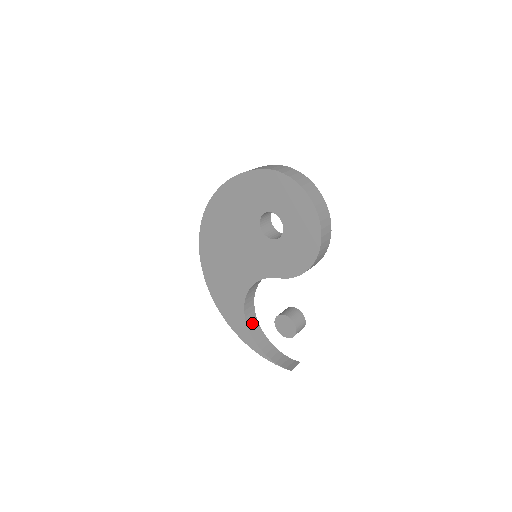
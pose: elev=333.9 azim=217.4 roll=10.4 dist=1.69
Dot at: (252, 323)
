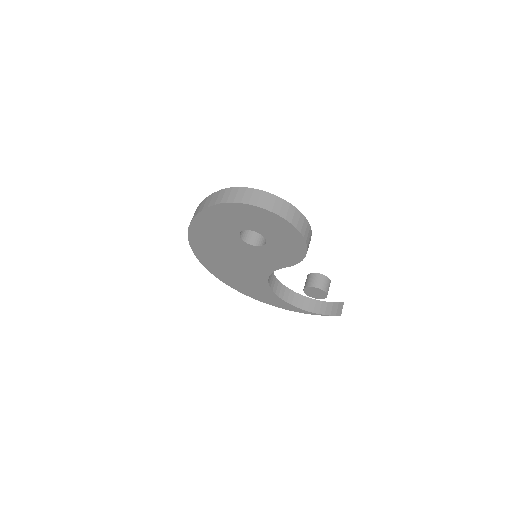
Dot at: (287, 295)
